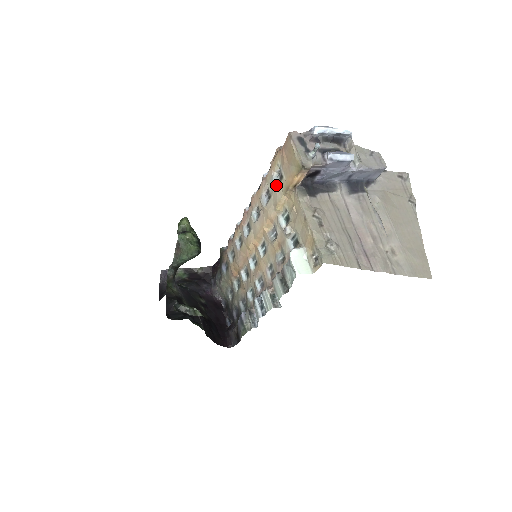
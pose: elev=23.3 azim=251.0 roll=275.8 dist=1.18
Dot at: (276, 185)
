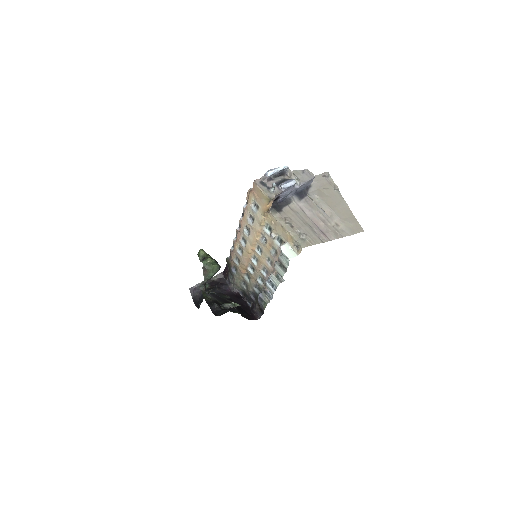
Dot at: (256, 212)
